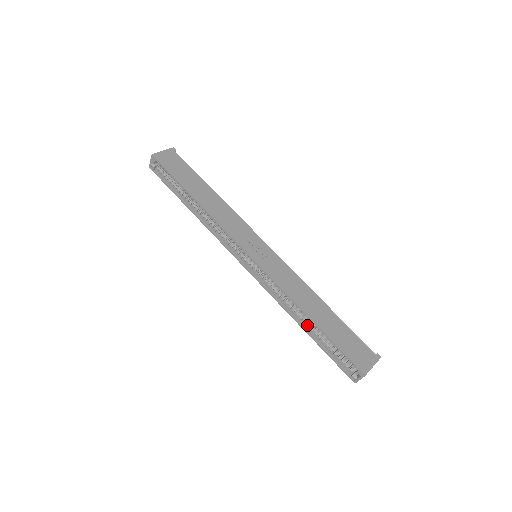
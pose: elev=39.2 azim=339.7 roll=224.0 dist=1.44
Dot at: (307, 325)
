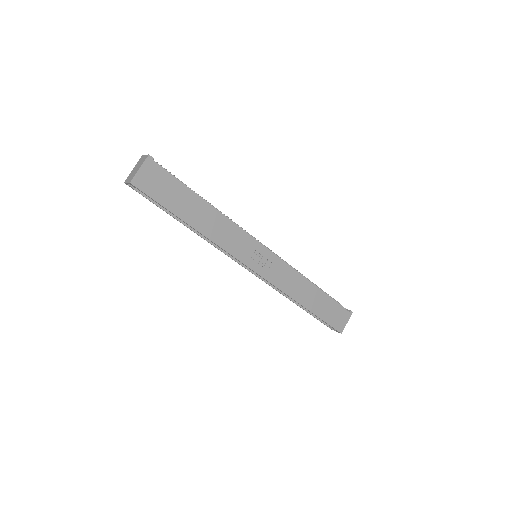
Dot at: occluded
